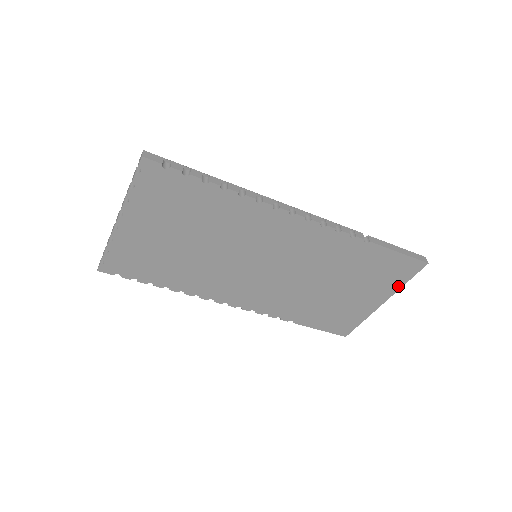
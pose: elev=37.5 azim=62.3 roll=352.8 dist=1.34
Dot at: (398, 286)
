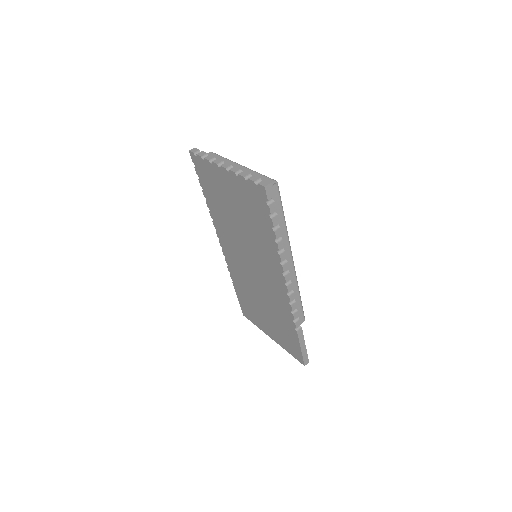
Dot at: (285, 348)
